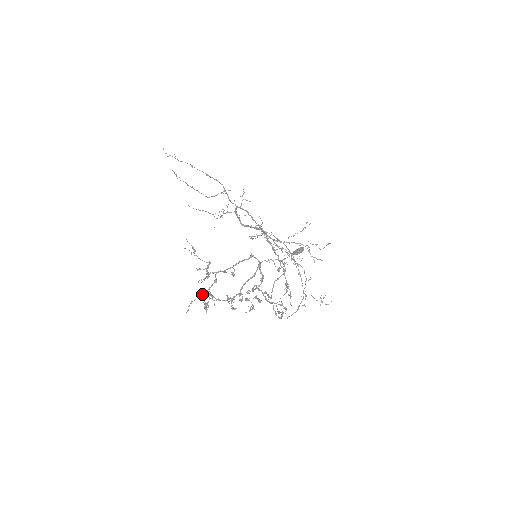
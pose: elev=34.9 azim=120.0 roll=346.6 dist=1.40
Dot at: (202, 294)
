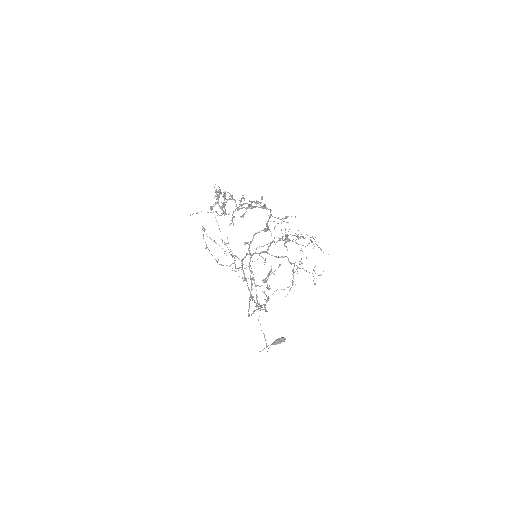
Dot at: occluded
